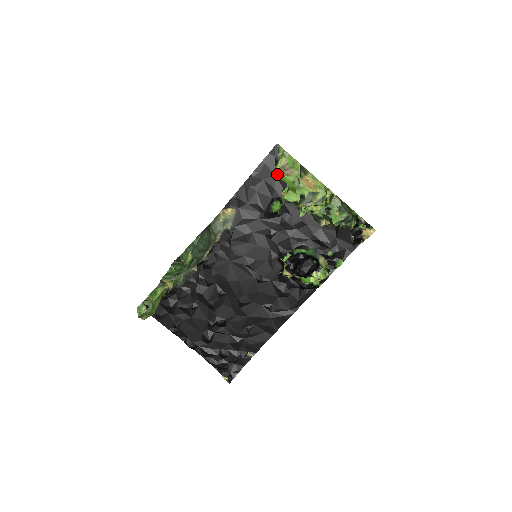
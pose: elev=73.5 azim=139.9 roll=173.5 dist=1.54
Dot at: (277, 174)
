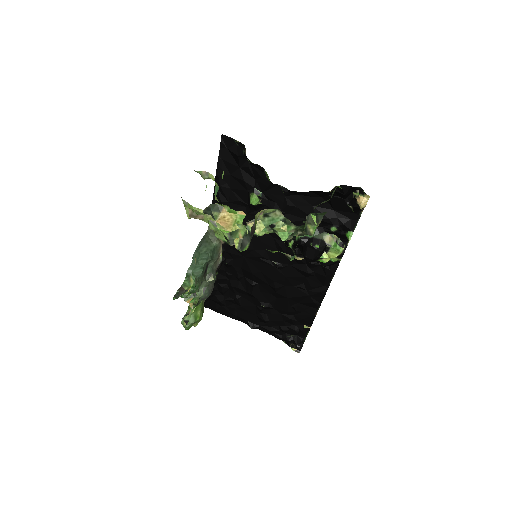
Dot at: (239, 165)
